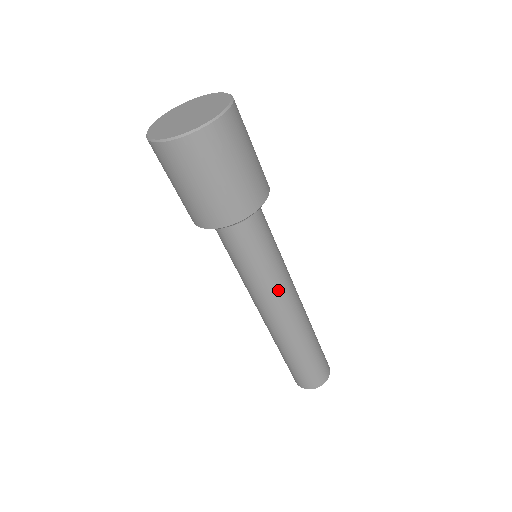
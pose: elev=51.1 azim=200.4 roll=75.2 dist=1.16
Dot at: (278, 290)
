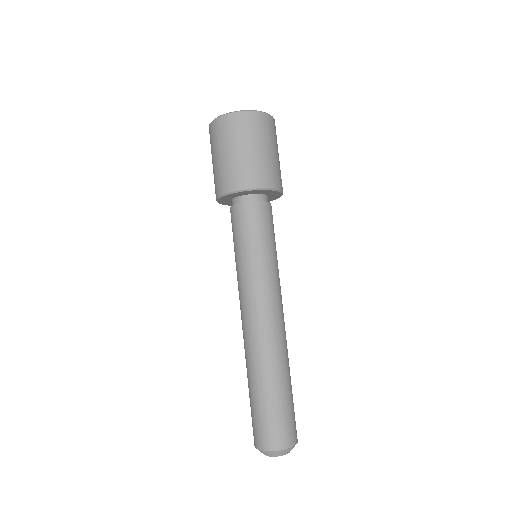
Dot at: (273, 284)
